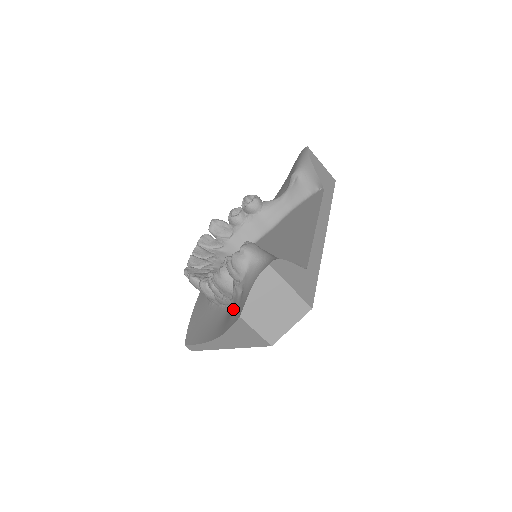
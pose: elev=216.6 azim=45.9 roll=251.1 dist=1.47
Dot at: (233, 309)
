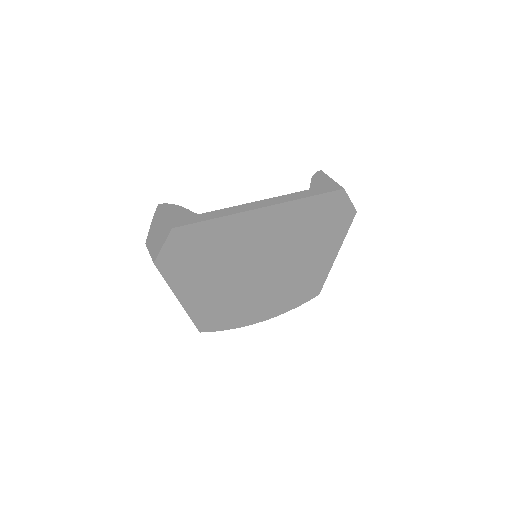
Dot at: occluded
